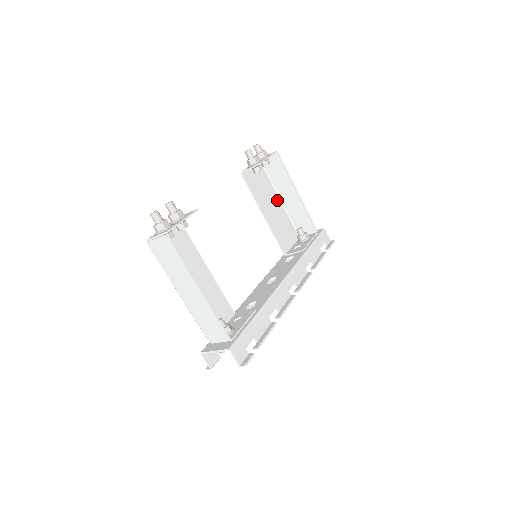
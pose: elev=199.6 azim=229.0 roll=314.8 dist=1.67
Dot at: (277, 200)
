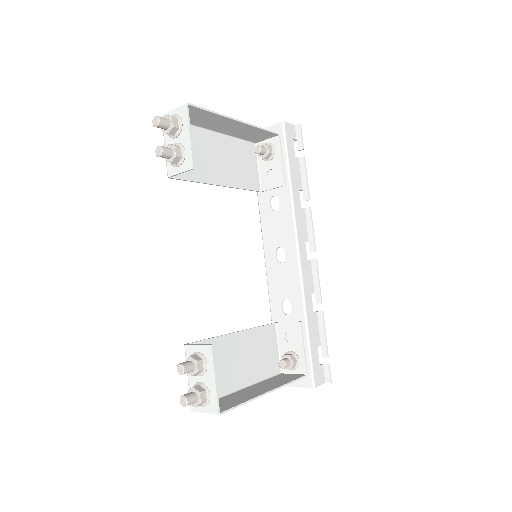
Dot at: (213, 138)
